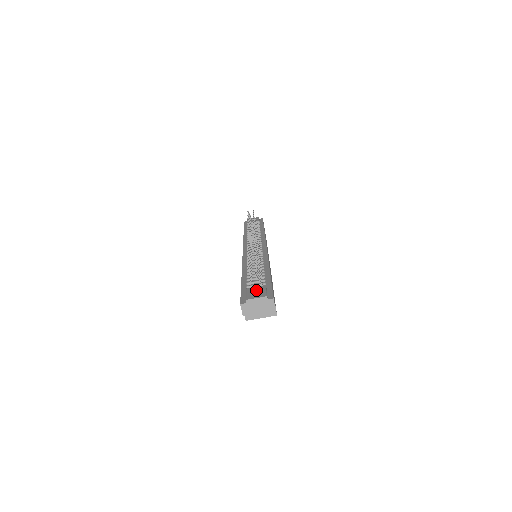
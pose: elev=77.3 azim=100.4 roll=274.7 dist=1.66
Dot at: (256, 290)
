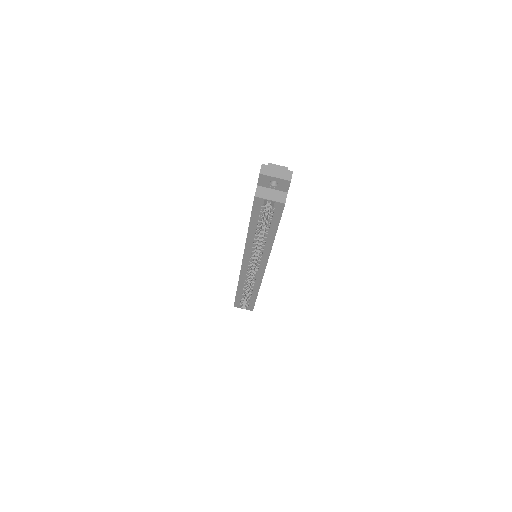
Dot at: occluded
